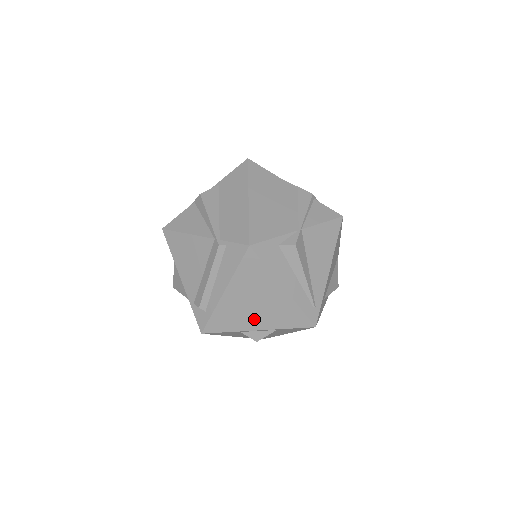
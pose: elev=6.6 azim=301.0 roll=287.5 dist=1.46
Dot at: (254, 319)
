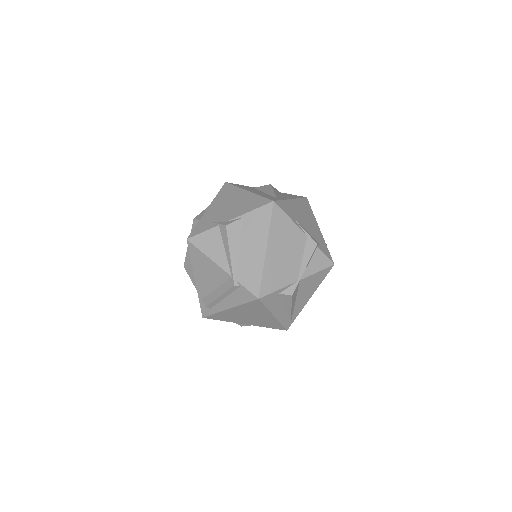
Dot at: (245, 321)
